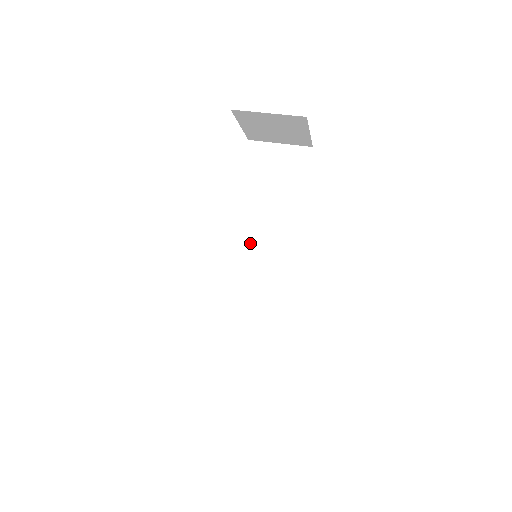
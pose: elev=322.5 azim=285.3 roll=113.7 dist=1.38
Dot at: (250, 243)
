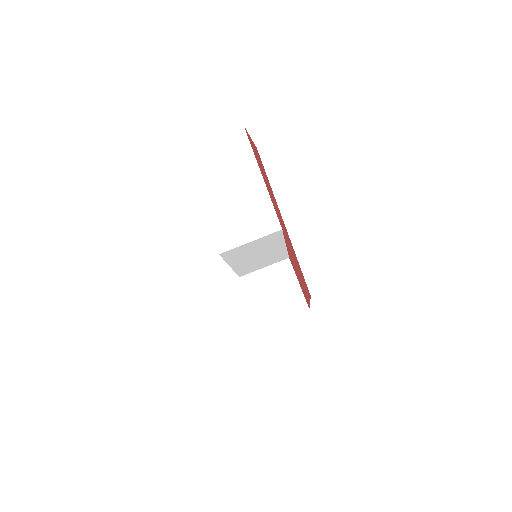
Dot at: (241, 246)
